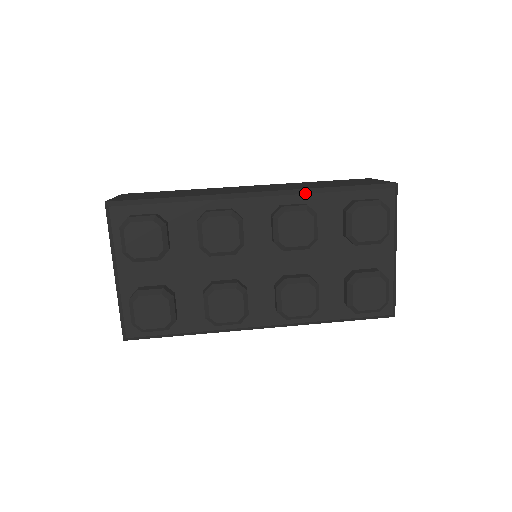
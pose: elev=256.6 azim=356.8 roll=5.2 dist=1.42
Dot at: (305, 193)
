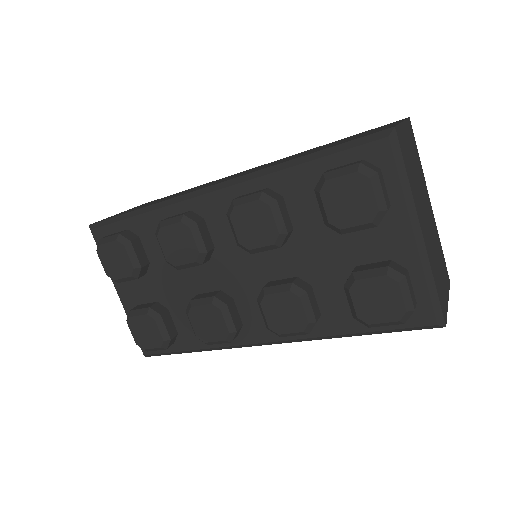
Dot at: (264, 174)
